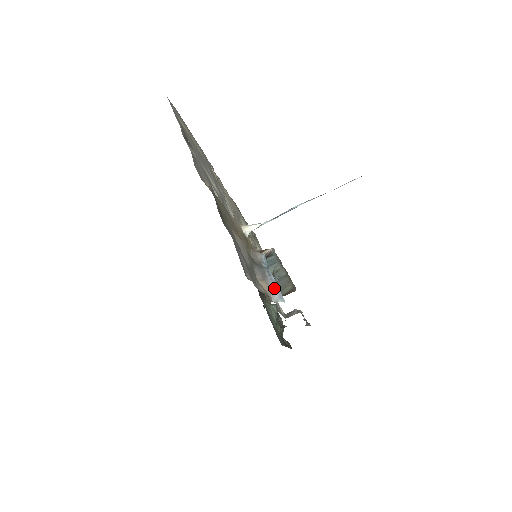
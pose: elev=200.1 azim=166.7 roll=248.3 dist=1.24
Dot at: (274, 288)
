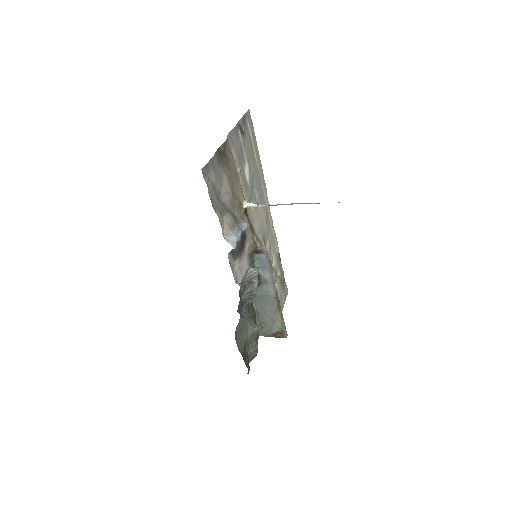
Dot at: (233, 236)
